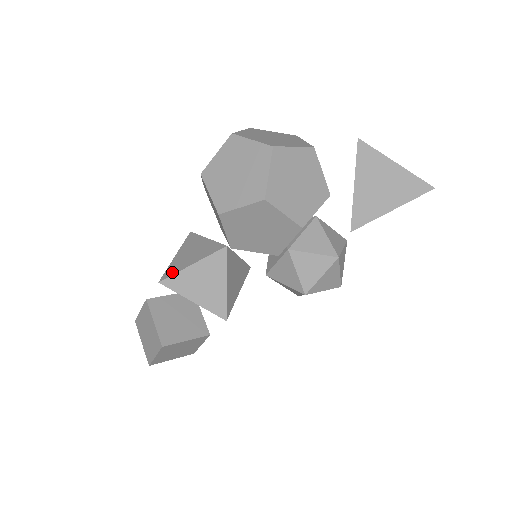
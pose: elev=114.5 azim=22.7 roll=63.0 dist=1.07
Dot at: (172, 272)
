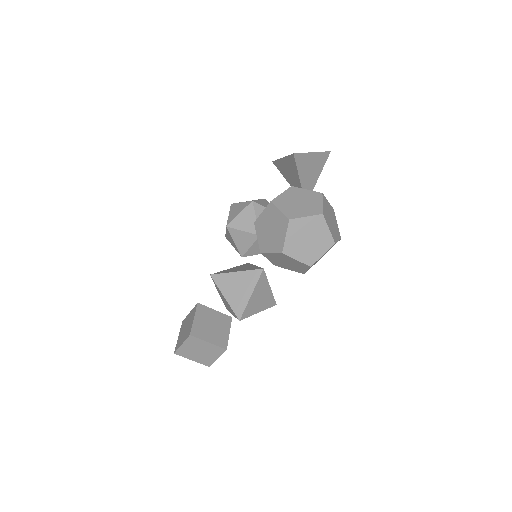
Dot at: (241, 309)
